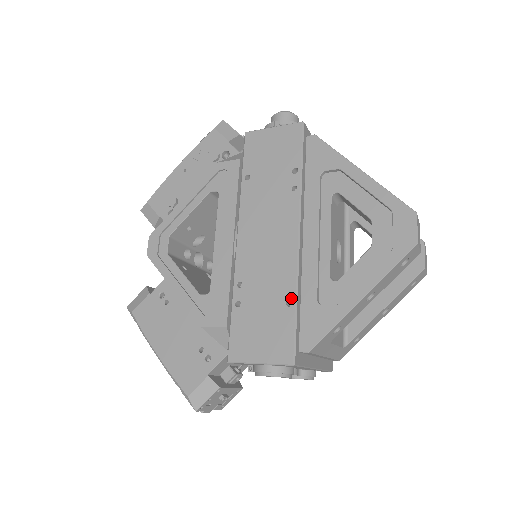
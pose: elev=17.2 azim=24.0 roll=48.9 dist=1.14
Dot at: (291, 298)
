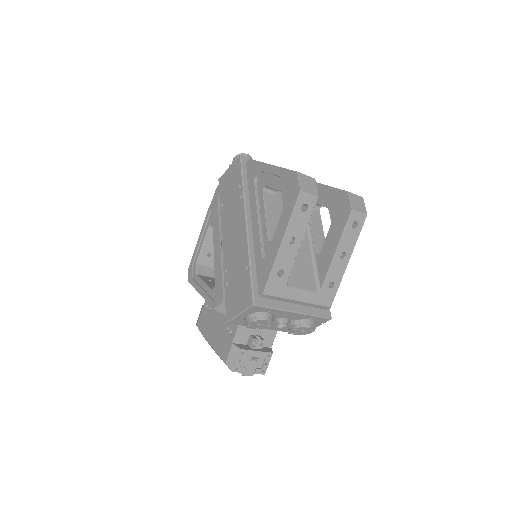
Dot at: (247, 264)
